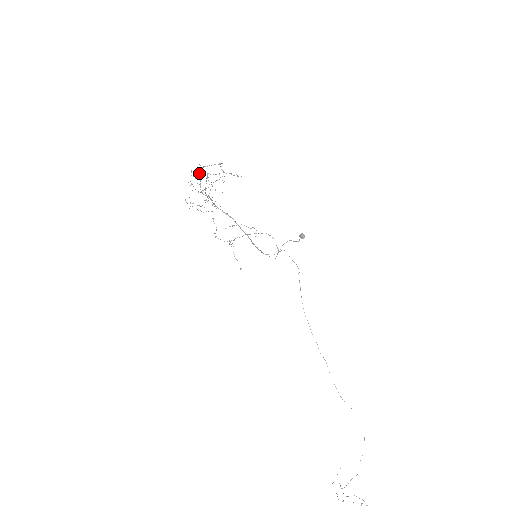
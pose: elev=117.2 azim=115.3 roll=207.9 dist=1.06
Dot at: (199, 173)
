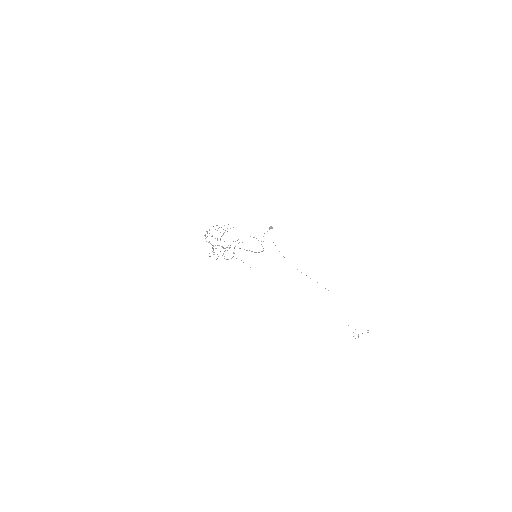
Dot at: (205, 236)
